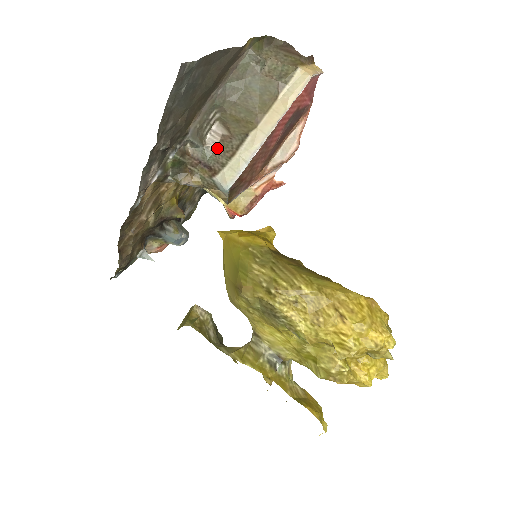
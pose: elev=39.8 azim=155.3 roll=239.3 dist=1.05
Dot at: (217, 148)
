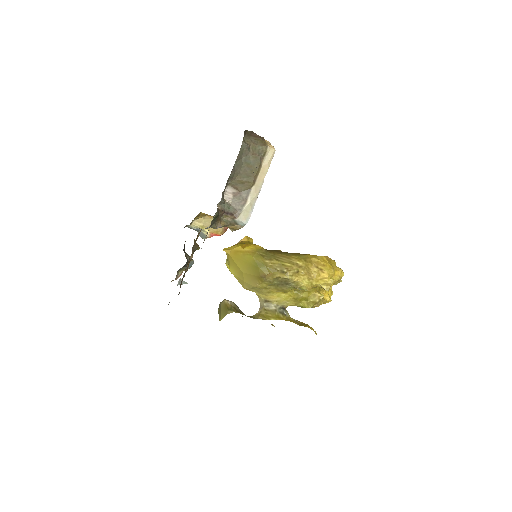
Dot at: (233, 201)
